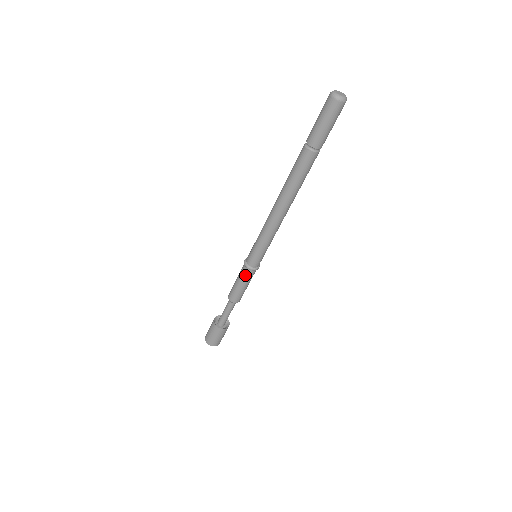
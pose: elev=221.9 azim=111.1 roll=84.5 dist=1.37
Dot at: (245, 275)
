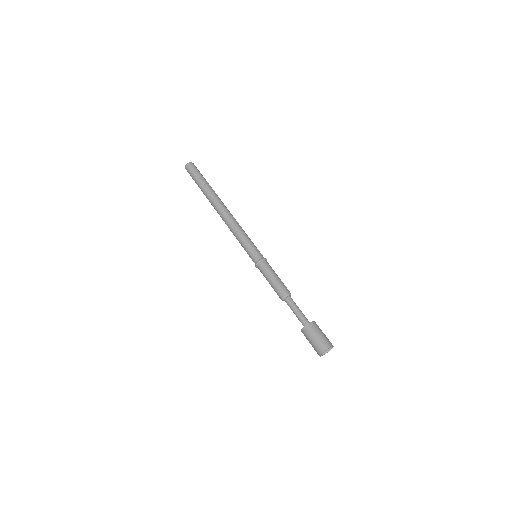
Dot at: (263, 270)
